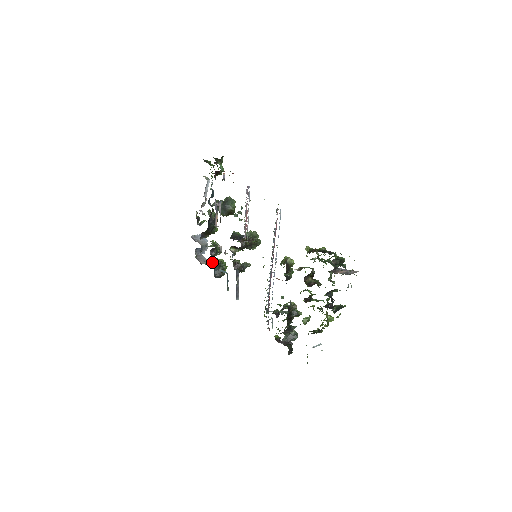
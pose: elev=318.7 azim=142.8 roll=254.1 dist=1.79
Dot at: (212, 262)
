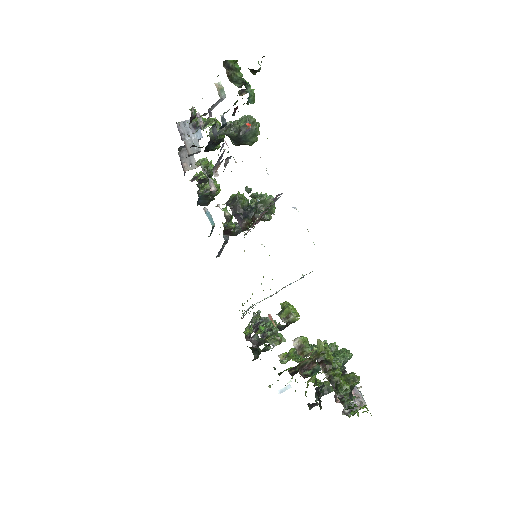
Dot at: (198, 190)
